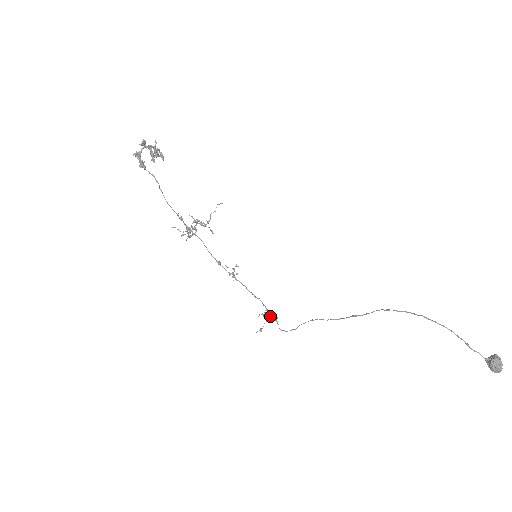
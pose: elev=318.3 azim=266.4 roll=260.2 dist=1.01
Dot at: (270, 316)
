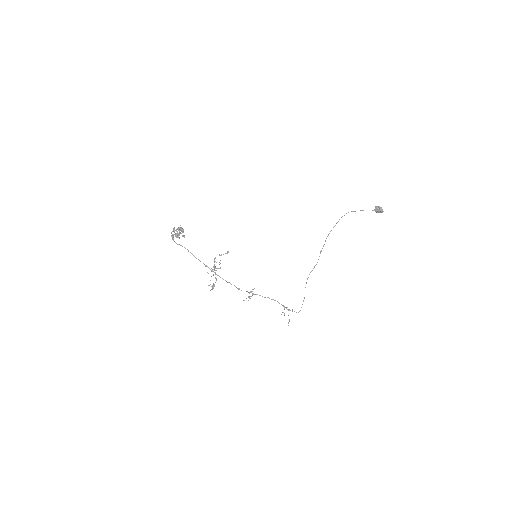
Dot at: (287, 307)
